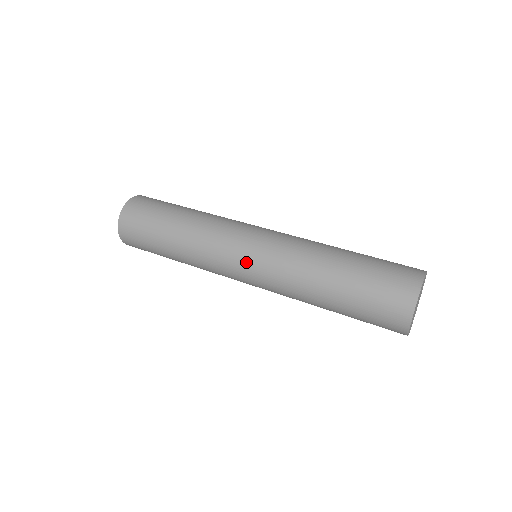
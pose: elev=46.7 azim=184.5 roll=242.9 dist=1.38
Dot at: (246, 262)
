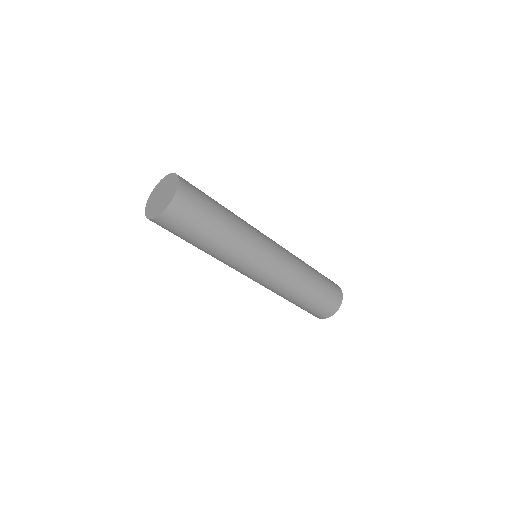
Dot at: (270, 264)
